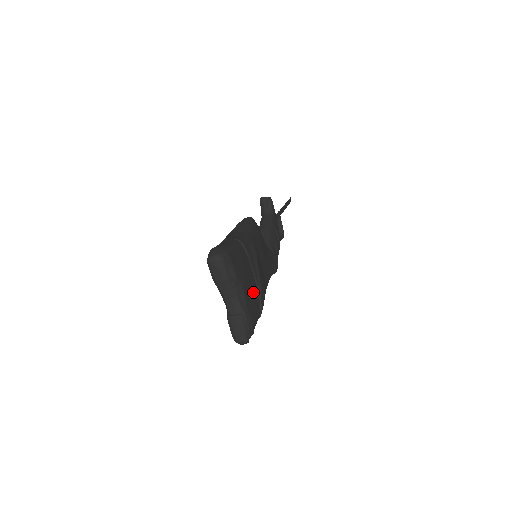
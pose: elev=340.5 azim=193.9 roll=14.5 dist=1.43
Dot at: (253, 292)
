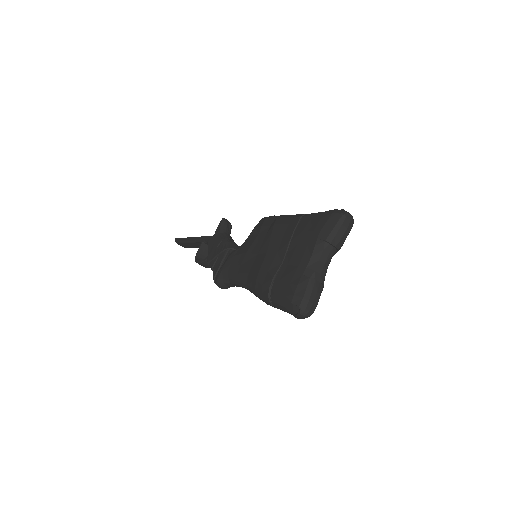
Dot at: occluded
